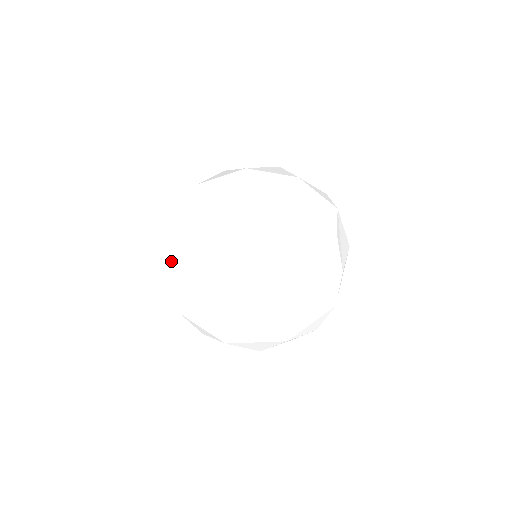
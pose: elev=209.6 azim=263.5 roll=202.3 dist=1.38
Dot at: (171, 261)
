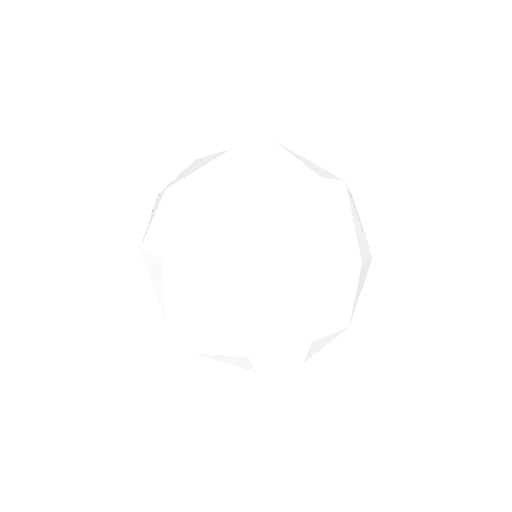
Dot at: (249, 232)
